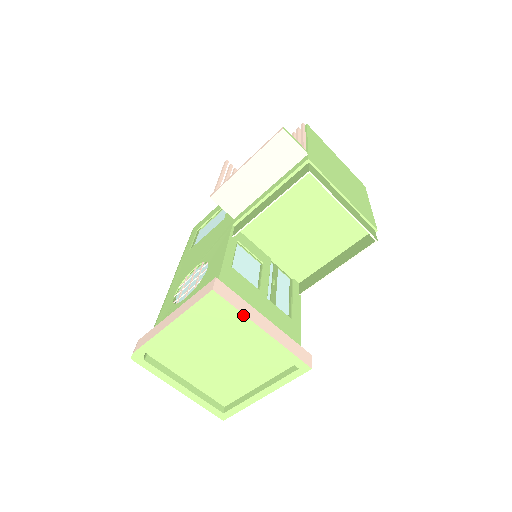
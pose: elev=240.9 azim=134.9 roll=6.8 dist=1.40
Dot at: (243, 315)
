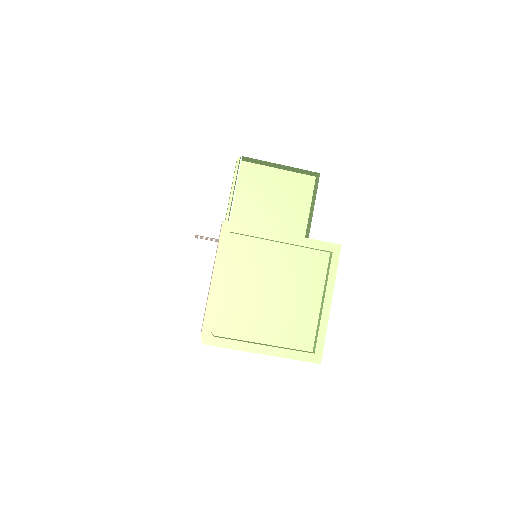
Dot at: (258, 229)
